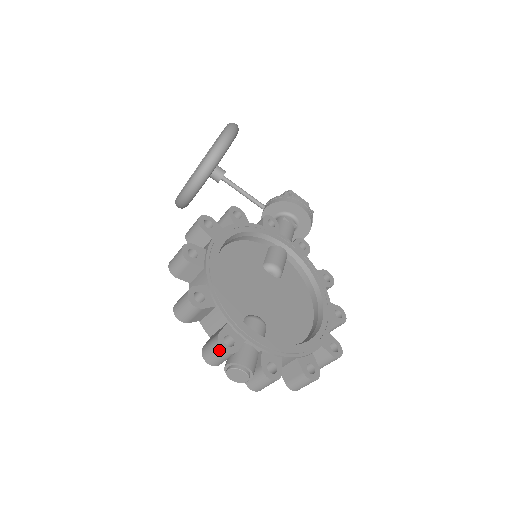
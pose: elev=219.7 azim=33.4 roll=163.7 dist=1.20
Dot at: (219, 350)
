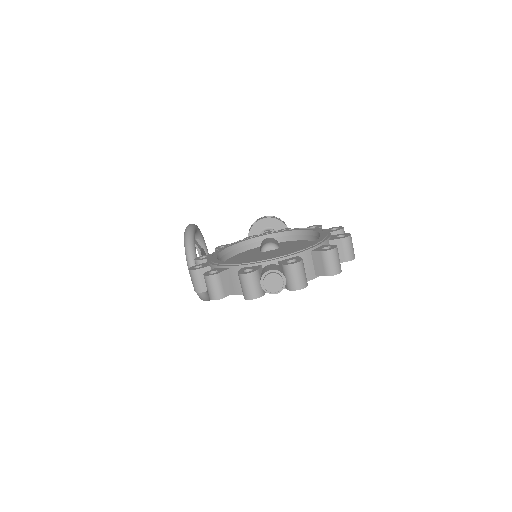
Dot at: (245, 278)
